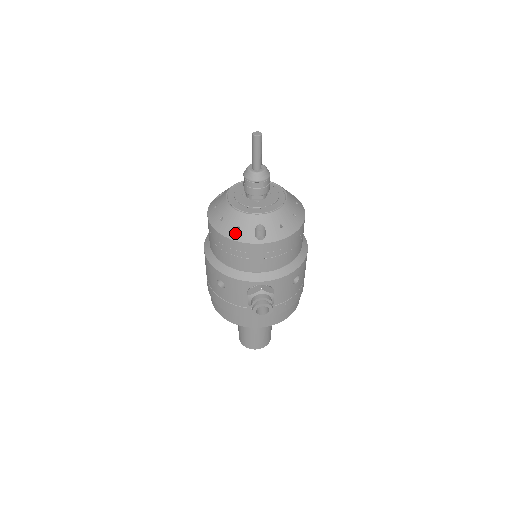
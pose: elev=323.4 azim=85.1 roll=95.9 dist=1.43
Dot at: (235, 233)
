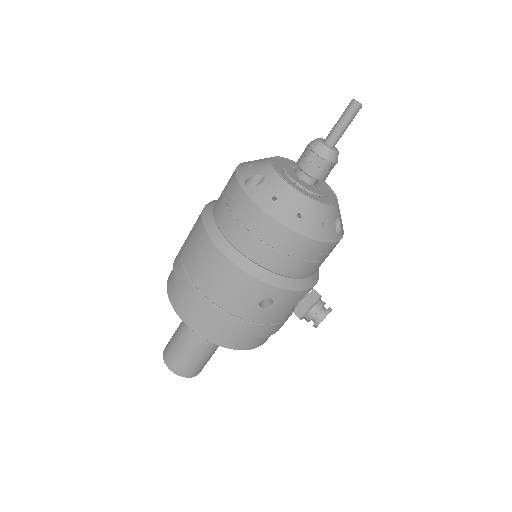
Dot at: (322, 232)
